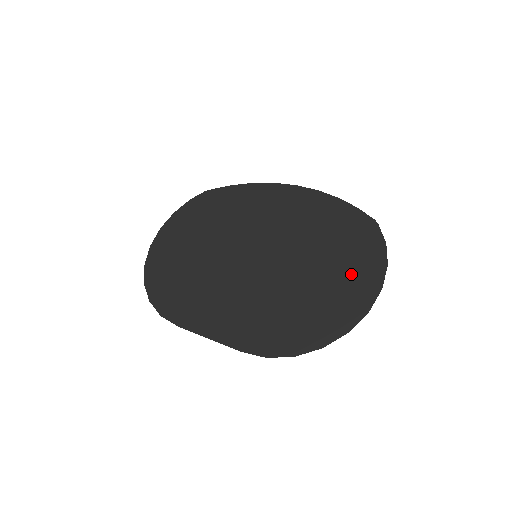
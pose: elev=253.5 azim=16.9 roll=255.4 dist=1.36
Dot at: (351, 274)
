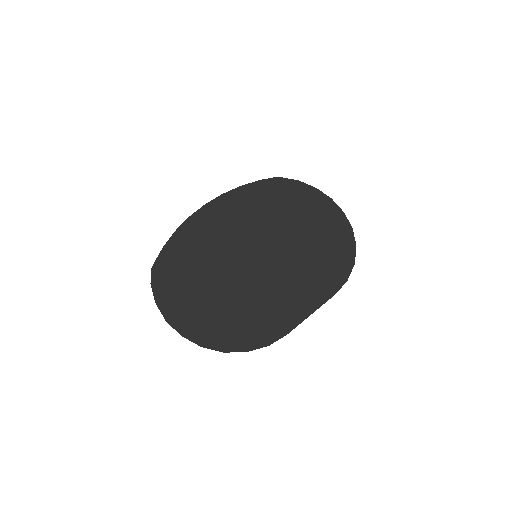
Dot at: (311, 208)
